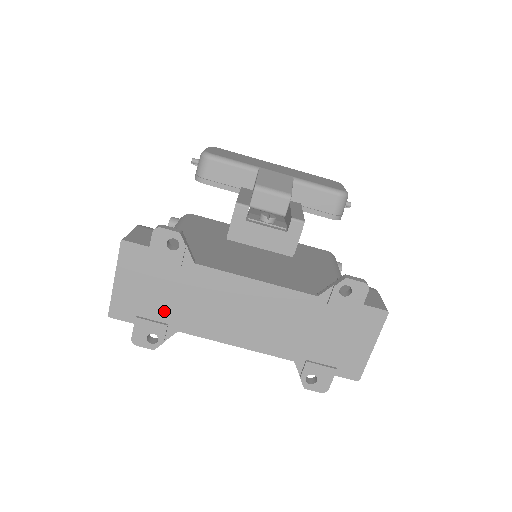
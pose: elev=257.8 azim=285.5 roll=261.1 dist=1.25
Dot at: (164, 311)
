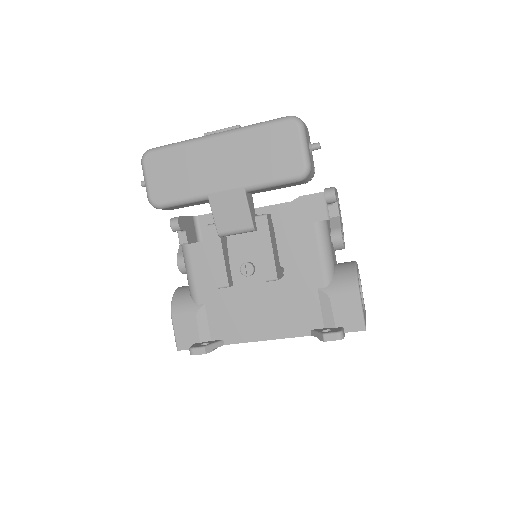
Dot at: occluded
